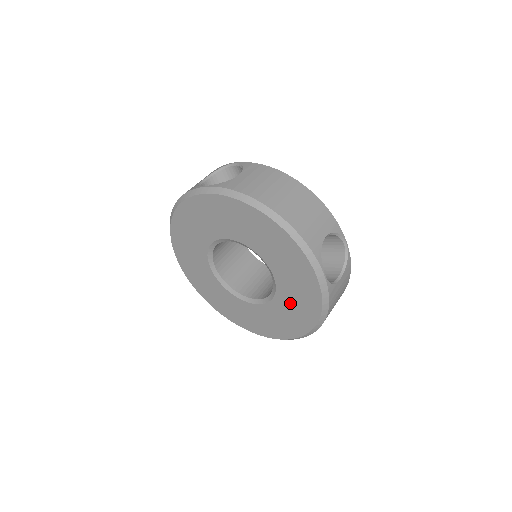
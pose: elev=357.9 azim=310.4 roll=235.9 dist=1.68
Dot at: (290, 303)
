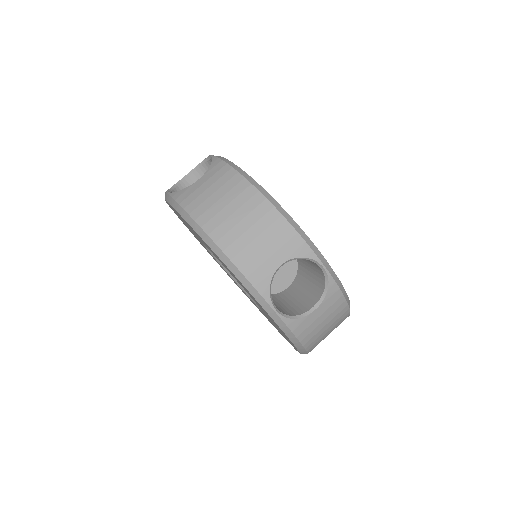
Dot at: occluded
